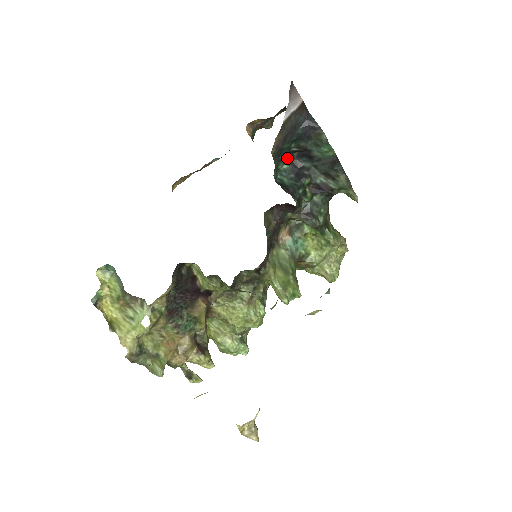
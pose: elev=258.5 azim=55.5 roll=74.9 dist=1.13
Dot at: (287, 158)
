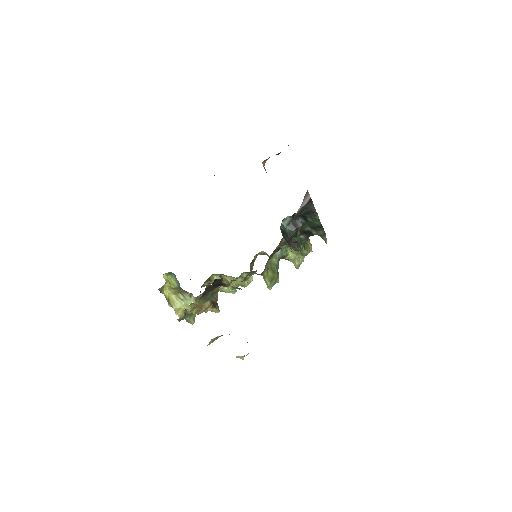
Dot at: (291, 216)
